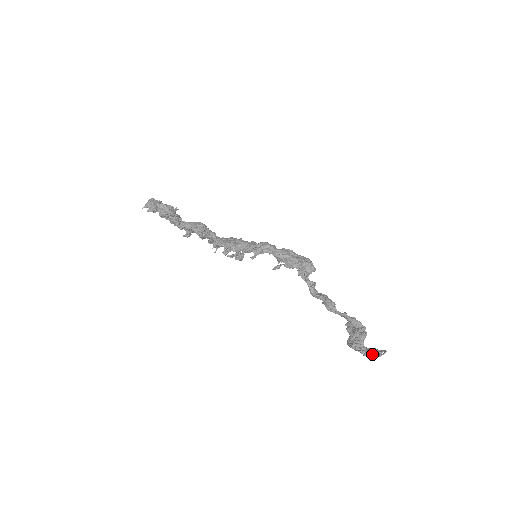
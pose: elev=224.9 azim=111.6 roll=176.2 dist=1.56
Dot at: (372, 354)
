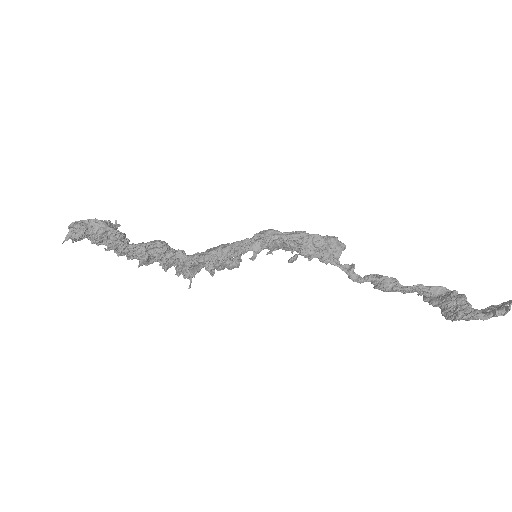
Dot at: (497, 311)
